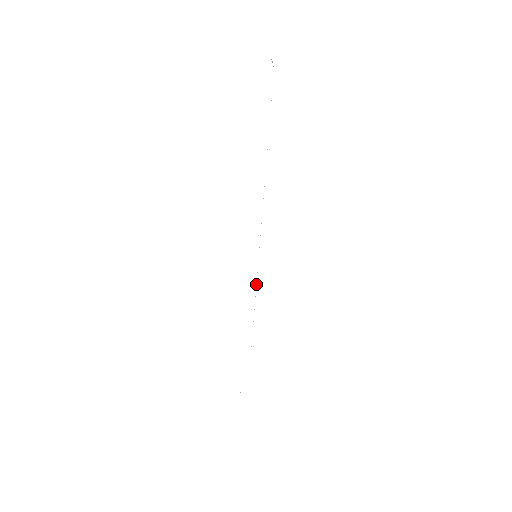
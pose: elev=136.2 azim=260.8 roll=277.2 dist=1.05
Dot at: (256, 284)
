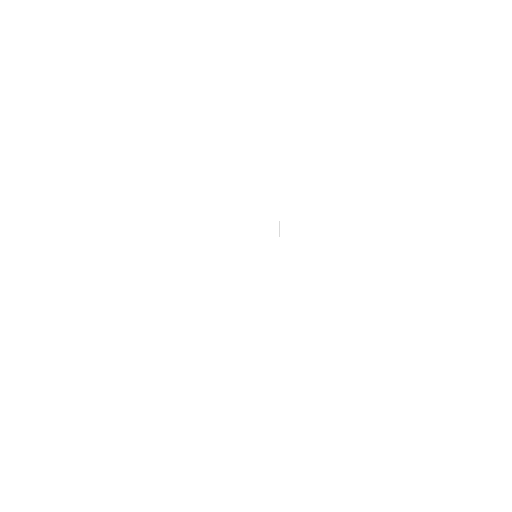
Dot at: occluded
